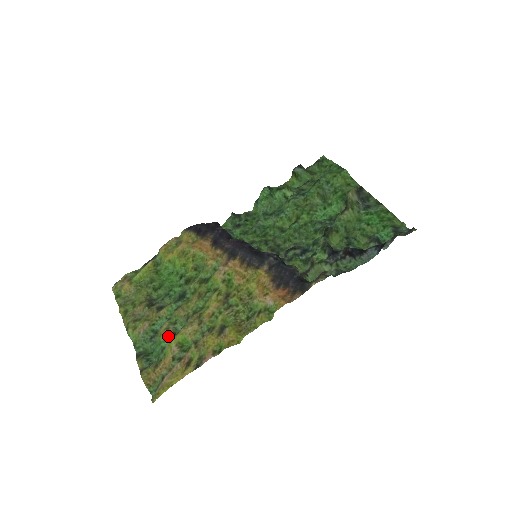
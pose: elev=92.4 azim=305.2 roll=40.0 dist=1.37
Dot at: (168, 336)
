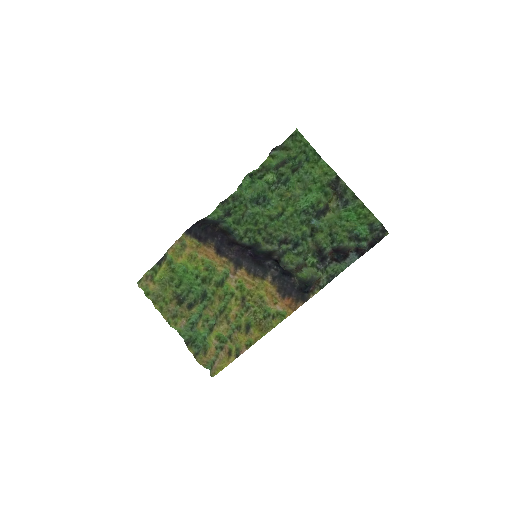
Dot at: (205, 330)
